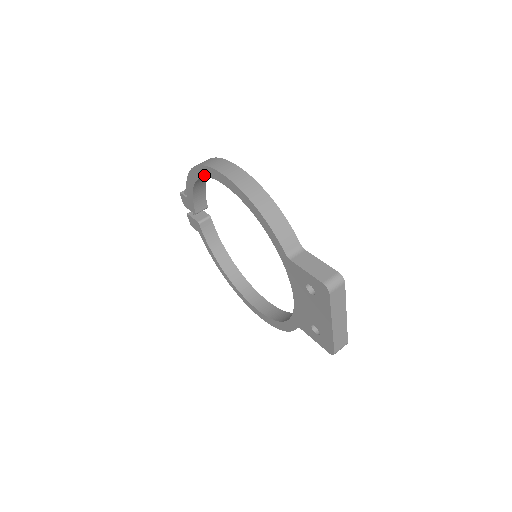
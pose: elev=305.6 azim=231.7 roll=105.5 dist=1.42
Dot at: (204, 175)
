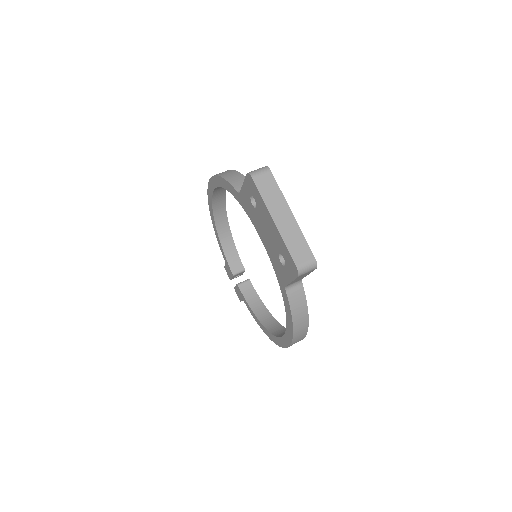
Dot at: (212, 208)
